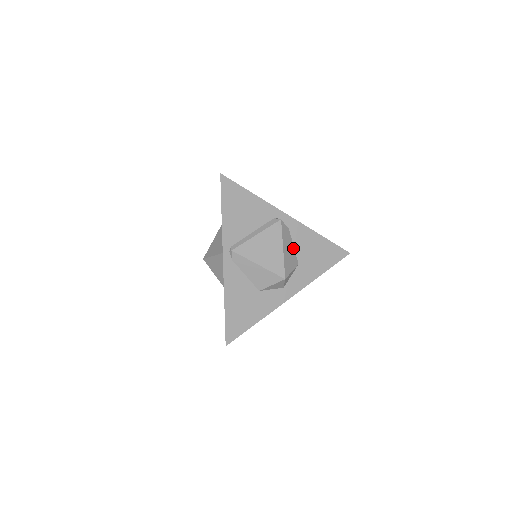
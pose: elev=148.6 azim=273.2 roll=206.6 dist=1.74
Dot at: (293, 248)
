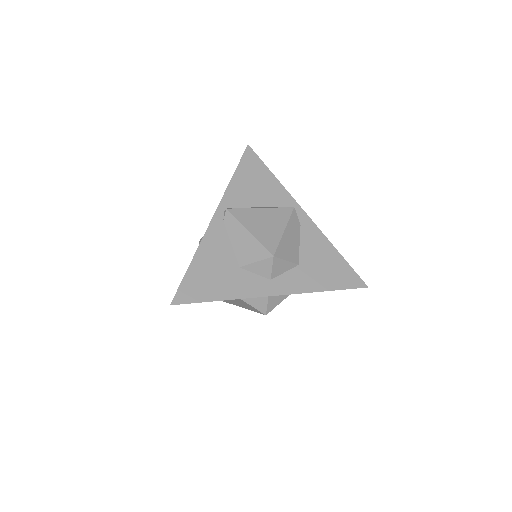
Dot at: (298, 245)
